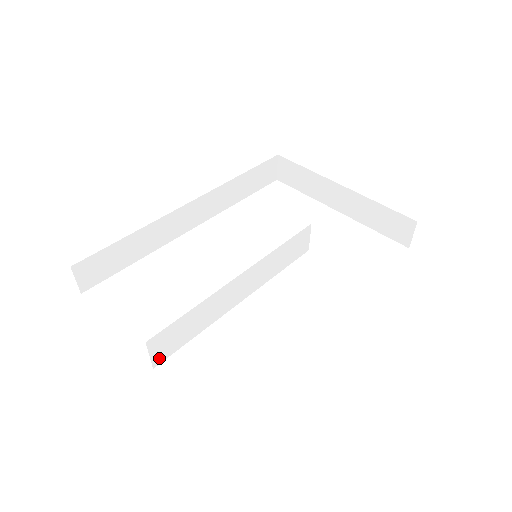
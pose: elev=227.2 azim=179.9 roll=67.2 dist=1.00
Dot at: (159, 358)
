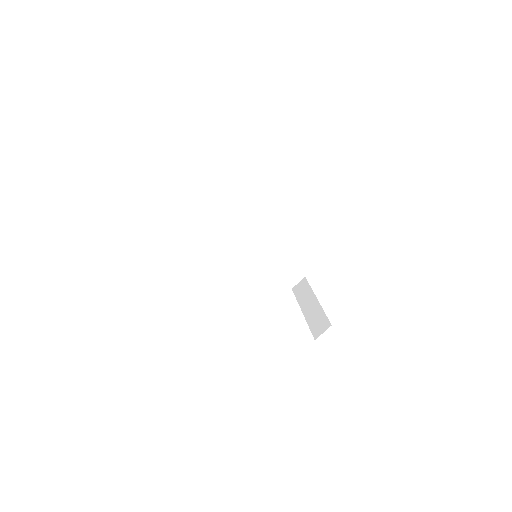
Dot at: (191, 209)
